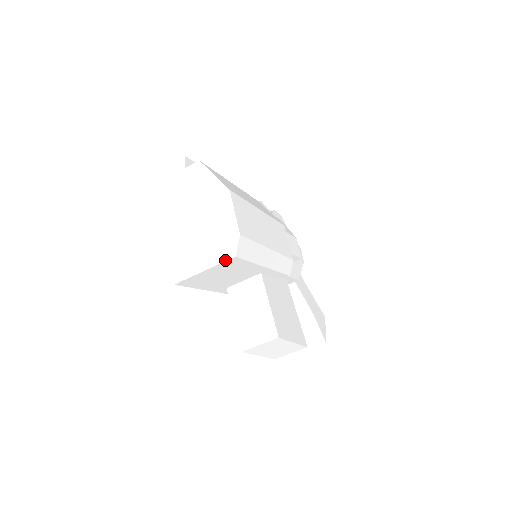
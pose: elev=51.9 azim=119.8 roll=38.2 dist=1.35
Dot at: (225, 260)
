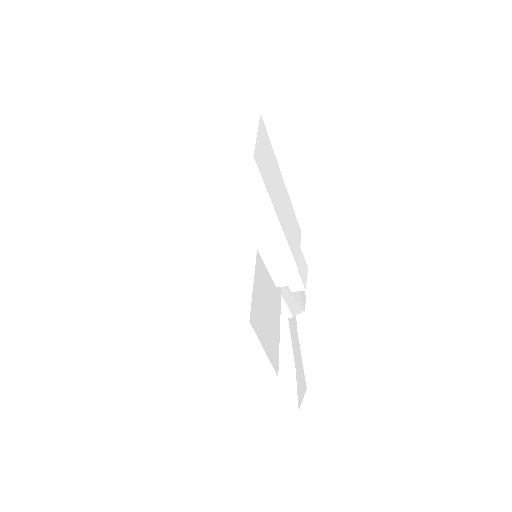
Dot at: (223, 178)
